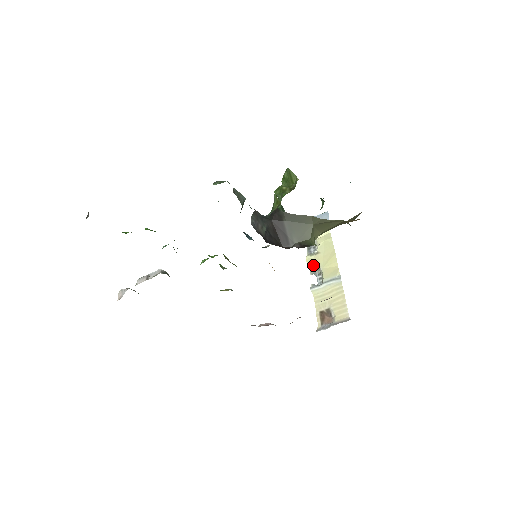
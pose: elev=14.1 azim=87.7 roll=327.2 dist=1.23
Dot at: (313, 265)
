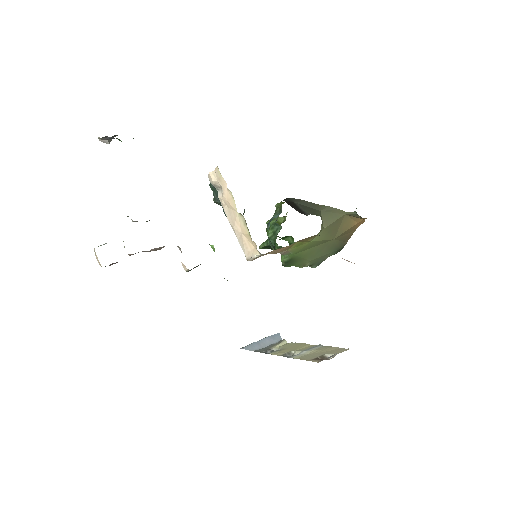
Dot at: (282, 353)
